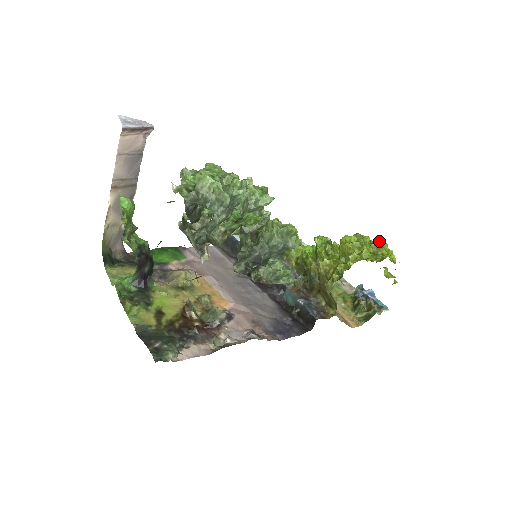
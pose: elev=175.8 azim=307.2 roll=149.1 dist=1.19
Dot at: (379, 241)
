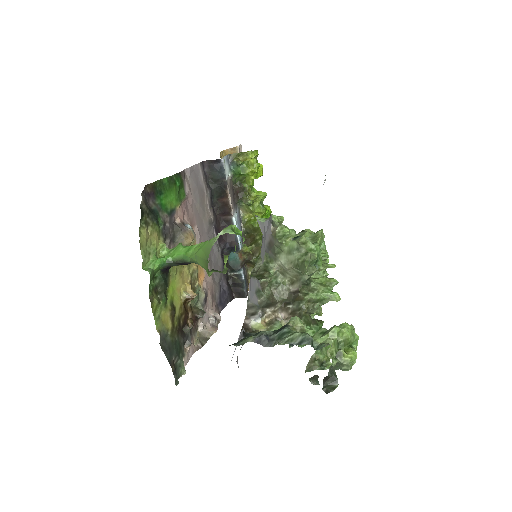
Dot at: occluded
